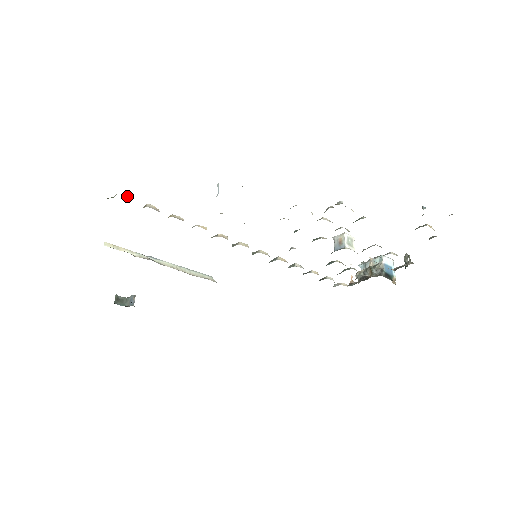
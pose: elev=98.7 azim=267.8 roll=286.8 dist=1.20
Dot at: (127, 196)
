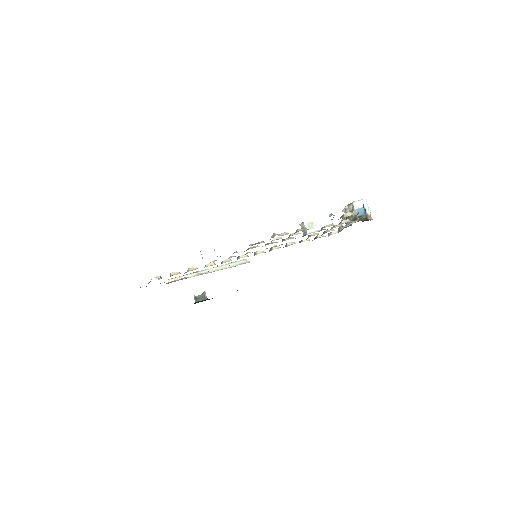
Dot at: (157, 277)
